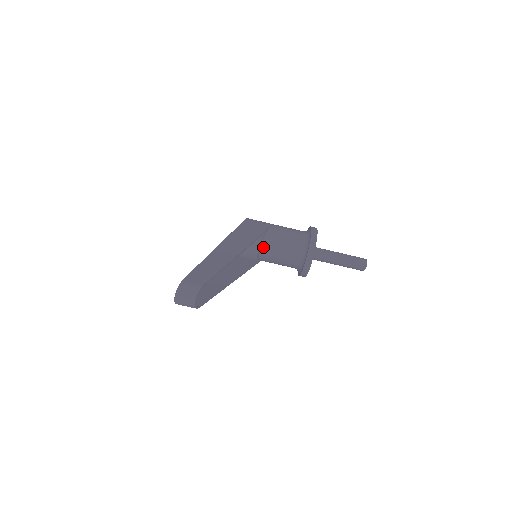
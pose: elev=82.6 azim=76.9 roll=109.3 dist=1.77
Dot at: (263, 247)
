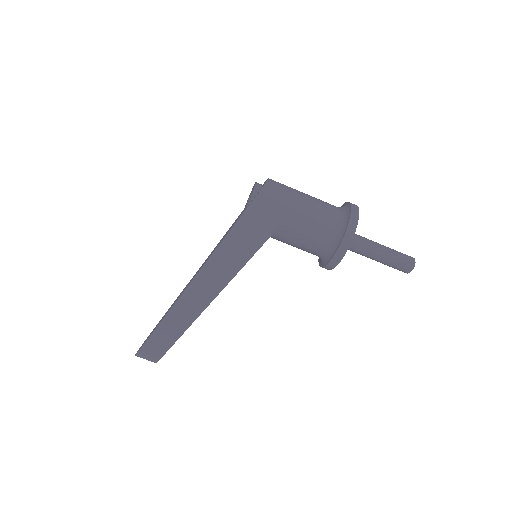
Dot at: (272, 237)
